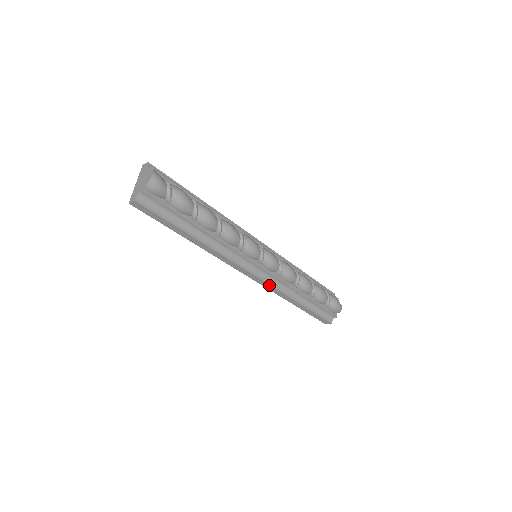
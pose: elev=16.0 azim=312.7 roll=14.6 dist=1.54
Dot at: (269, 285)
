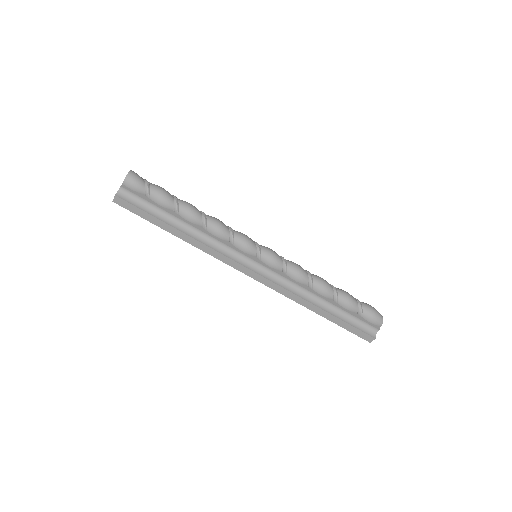
Dot at: (276, 285)
